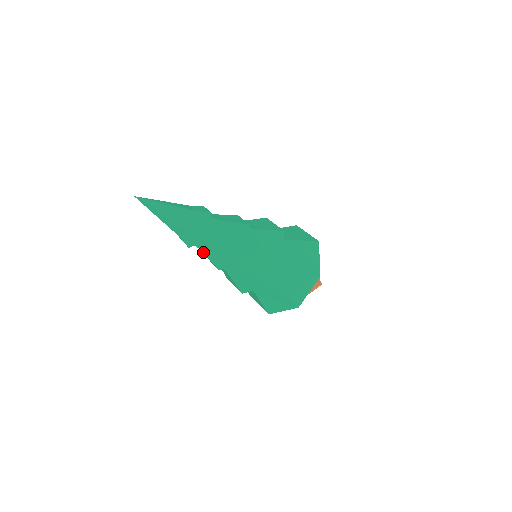
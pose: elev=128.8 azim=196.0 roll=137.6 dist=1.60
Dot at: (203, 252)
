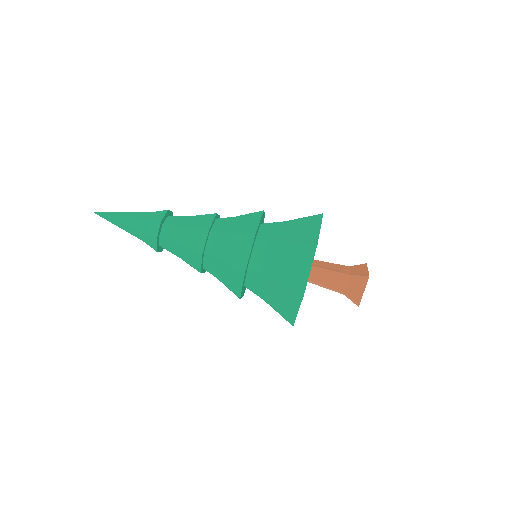
Dot at: (176, 255)
